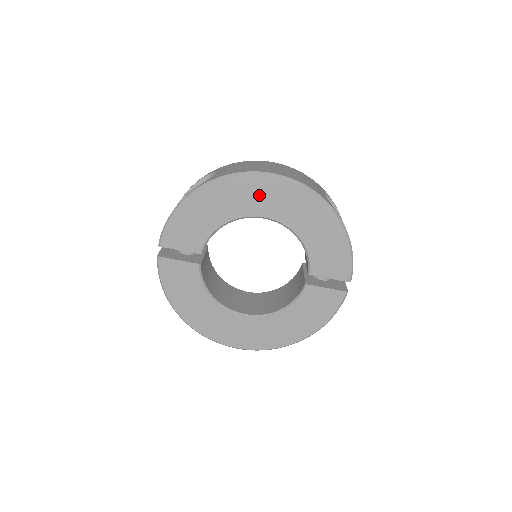
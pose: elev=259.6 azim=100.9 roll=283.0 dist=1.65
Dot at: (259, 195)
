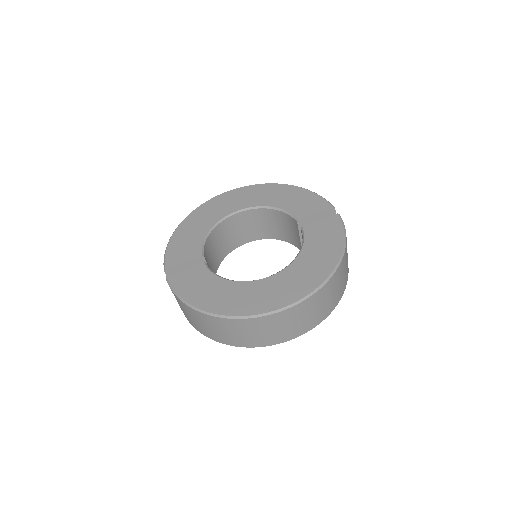
Dot at: (226, 203)
